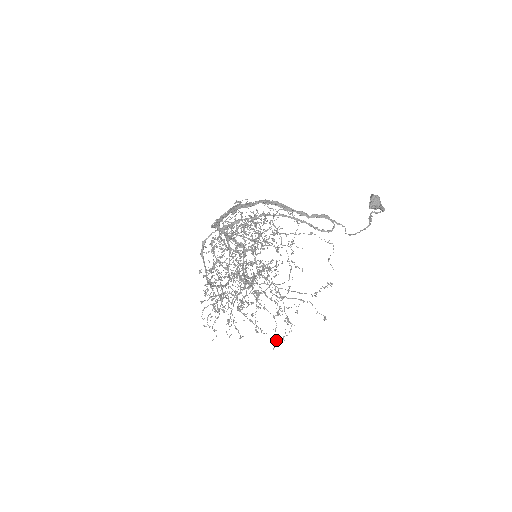
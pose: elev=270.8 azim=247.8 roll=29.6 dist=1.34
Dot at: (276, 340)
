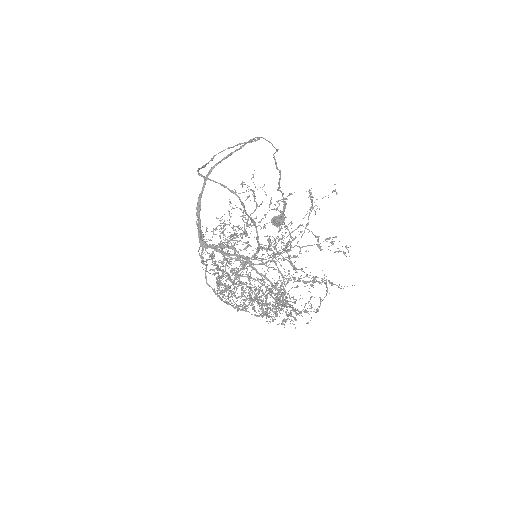
Dot at: occluded
